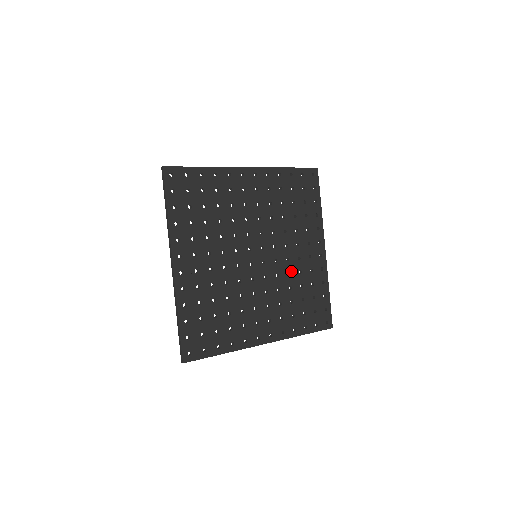
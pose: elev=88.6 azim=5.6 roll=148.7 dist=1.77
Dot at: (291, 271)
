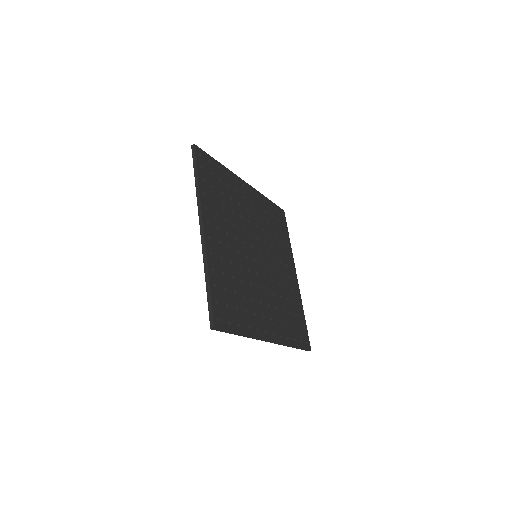
Dot at: (279, 282)
